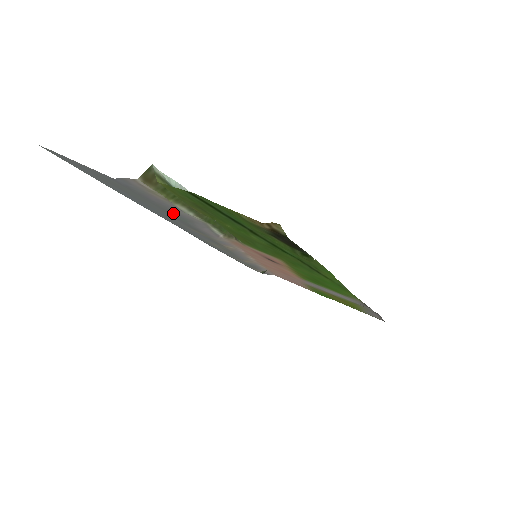
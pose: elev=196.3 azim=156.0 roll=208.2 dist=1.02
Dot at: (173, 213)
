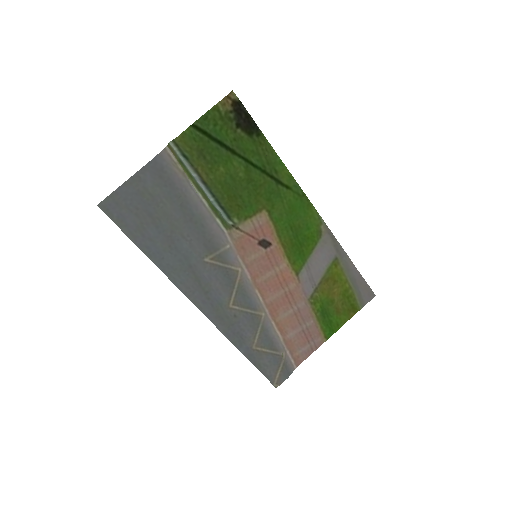
Dot at: (191, 208)
